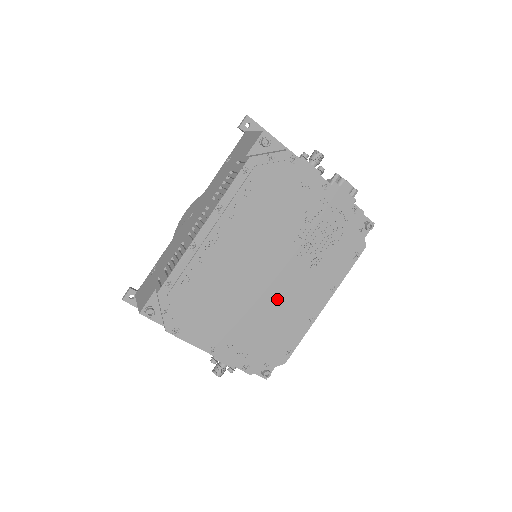
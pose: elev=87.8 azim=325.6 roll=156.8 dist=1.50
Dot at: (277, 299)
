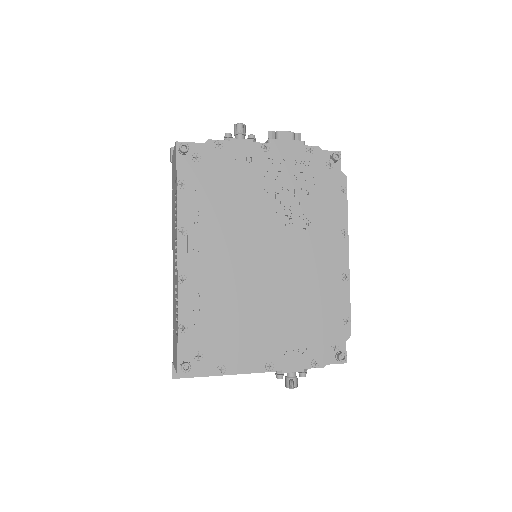
Dot at: (296, 278)
